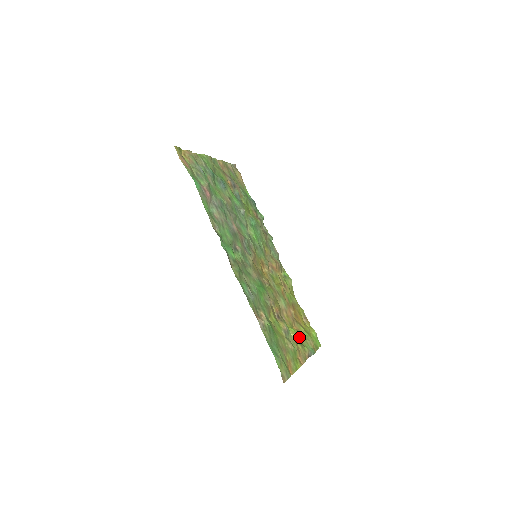
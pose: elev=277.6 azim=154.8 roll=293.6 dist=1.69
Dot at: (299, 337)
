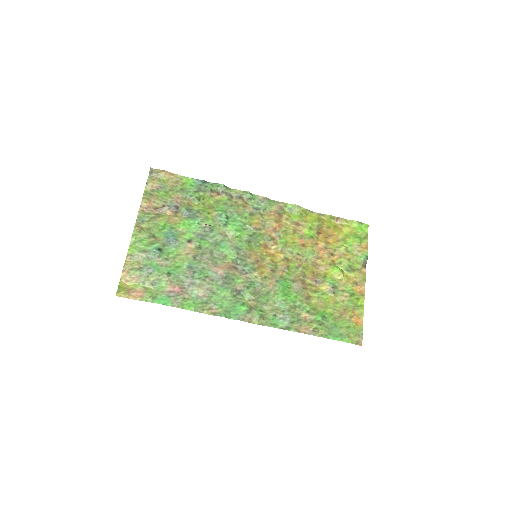
Dot at: (345, 265)
